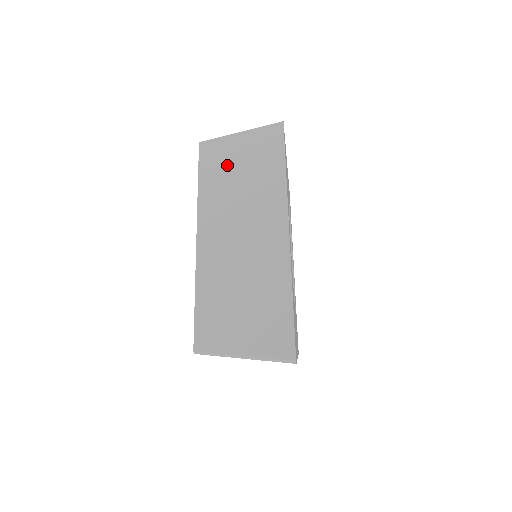
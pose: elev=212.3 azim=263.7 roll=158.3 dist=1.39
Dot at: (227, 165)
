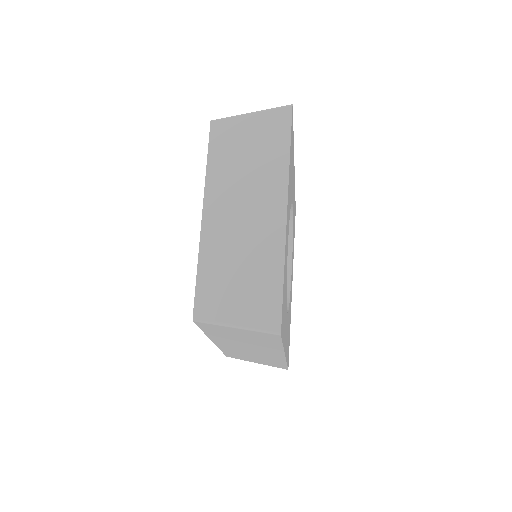
Dot at: (227, 334)
